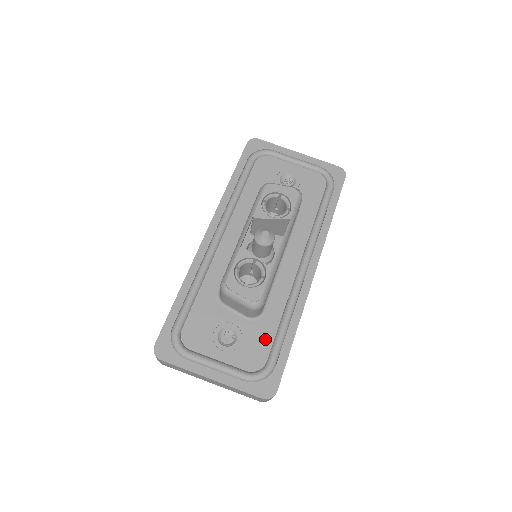
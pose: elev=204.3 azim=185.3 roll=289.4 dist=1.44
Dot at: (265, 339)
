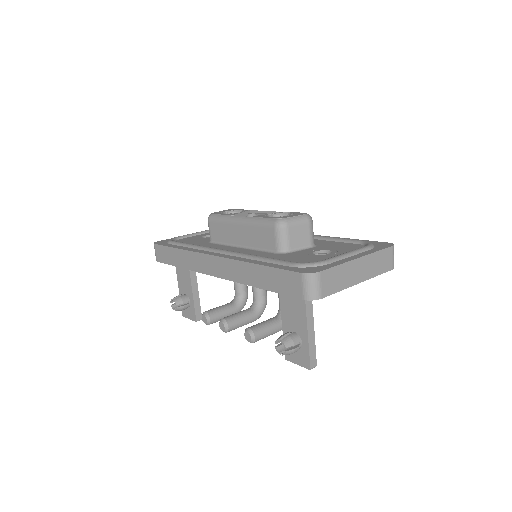
Dot at: (338, 244)
